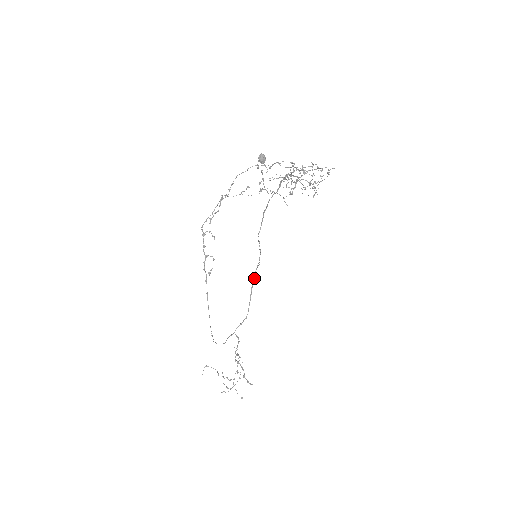
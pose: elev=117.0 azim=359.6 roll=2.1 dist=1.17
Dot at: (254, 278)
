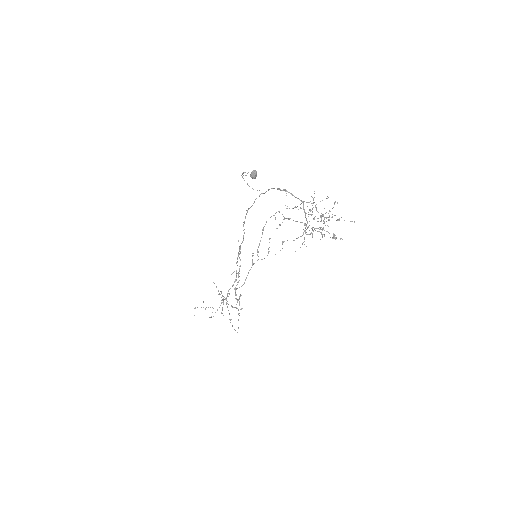
Dot at: occluded
